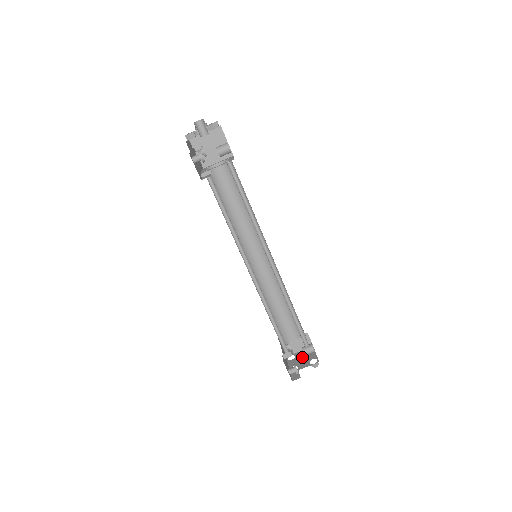
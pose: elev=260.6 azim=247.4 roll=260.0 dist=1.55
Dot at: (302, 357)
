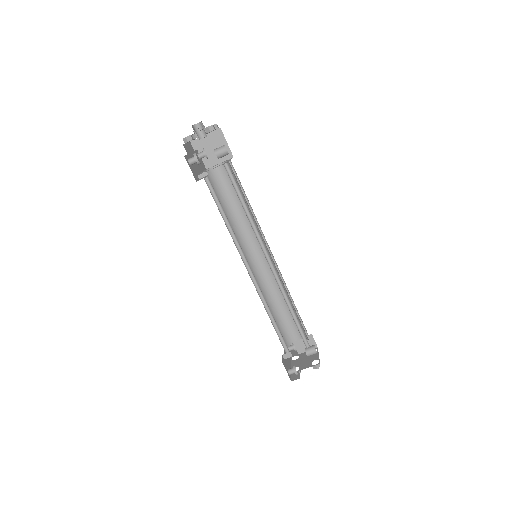
Dot at: (305, 358)
